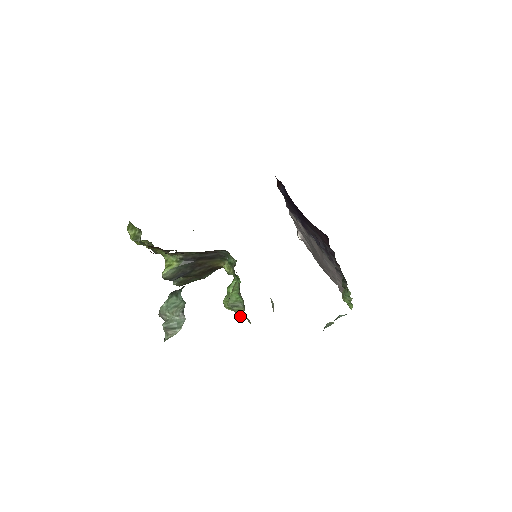
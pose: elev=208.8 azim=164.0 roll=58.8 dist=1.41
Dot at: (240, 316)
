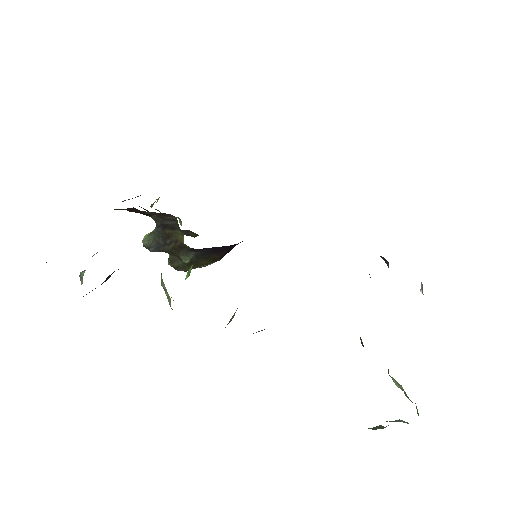
Dot at: occluded
